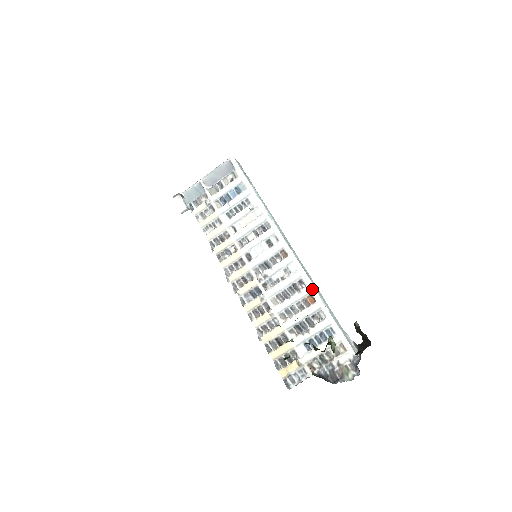
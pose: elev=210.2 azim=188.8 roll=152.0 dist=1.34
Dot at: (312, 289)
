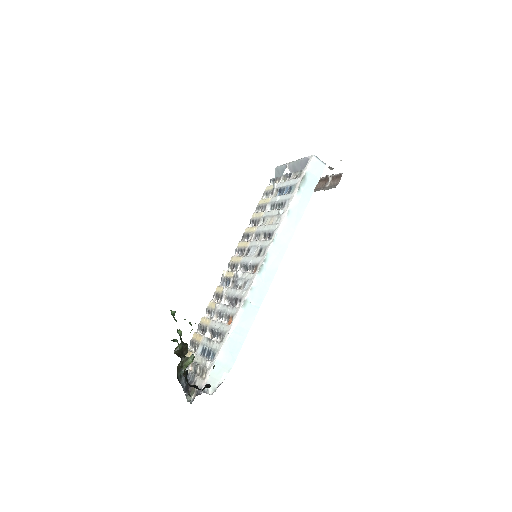
Dot at: (236, 313)
